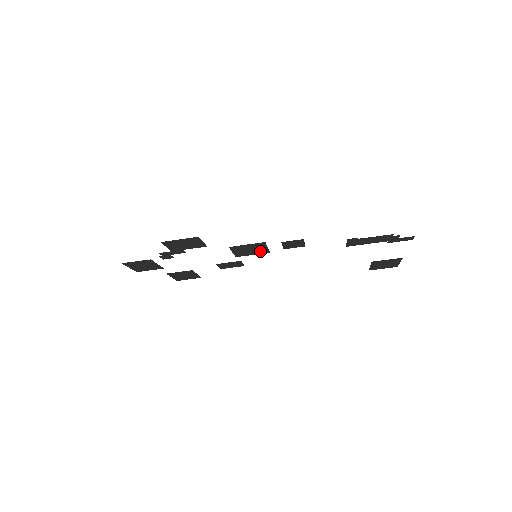
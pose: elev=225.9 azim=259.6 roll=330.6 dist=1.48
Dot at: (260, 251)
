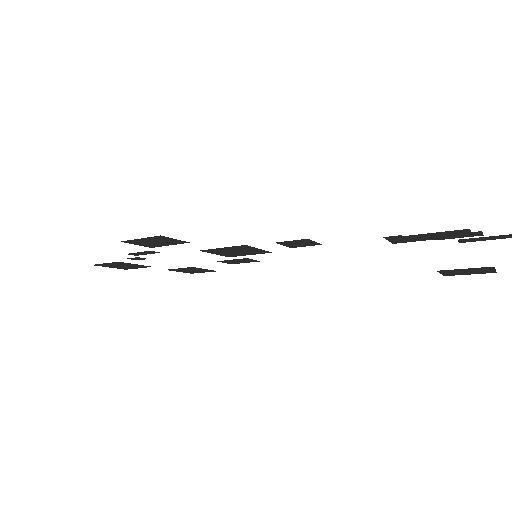
Dot at: (255, 252)
